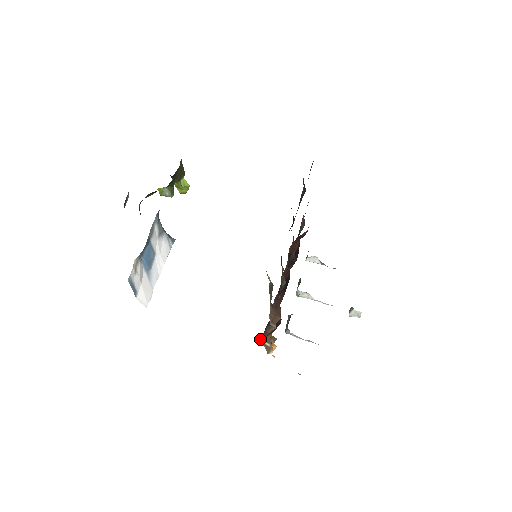
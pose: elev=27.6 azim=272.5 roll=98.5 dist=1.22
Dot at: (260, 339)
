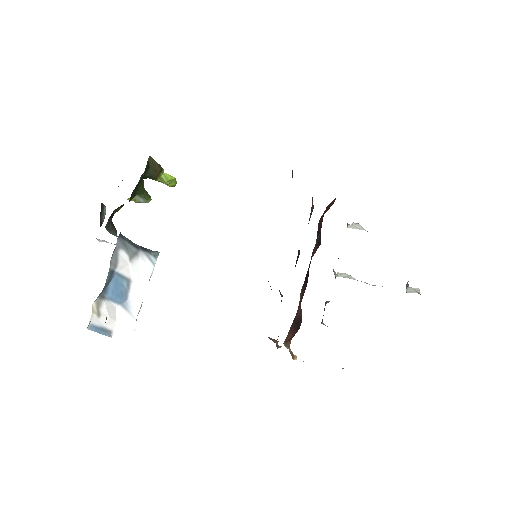
Dot at: (283, 343)
